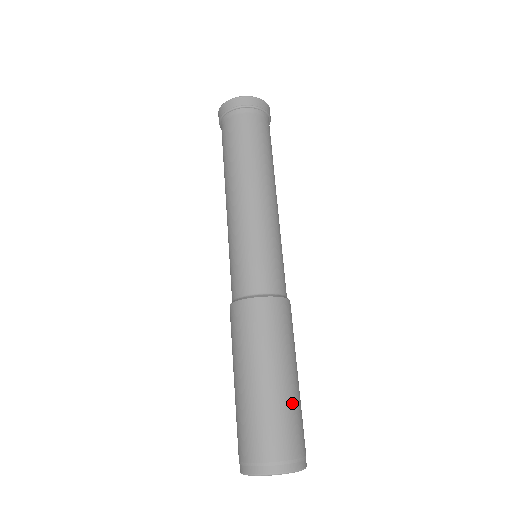
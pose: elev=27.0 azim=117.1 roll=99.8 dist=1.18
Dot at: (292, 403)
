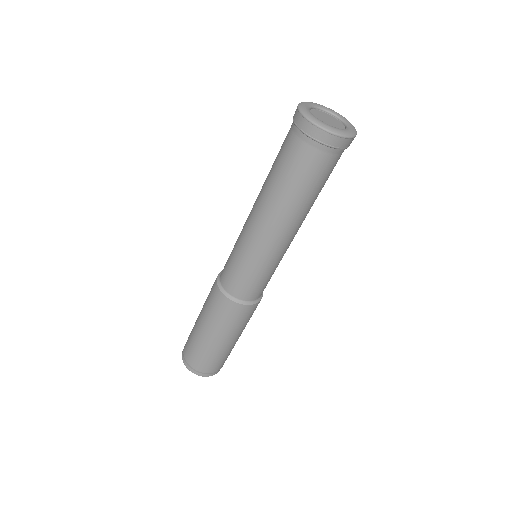
Dot at: occluded
